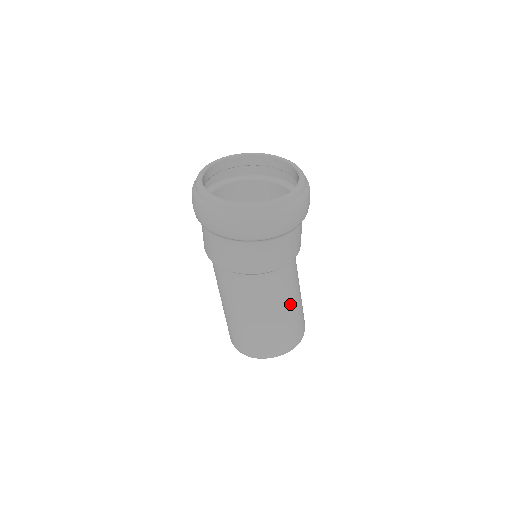
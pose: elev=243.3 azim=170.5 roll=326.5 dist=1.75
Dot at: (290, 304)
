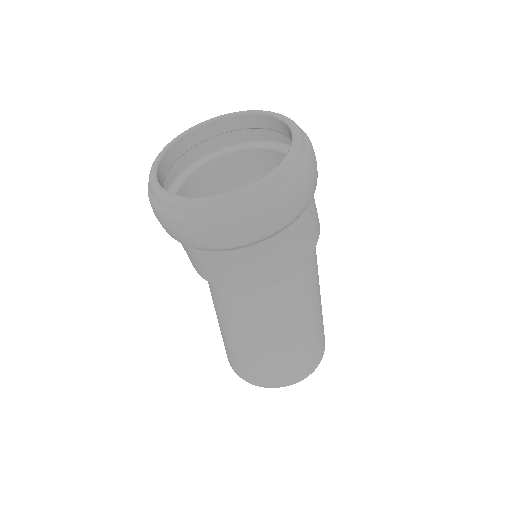
Dot at: (257, 337)
